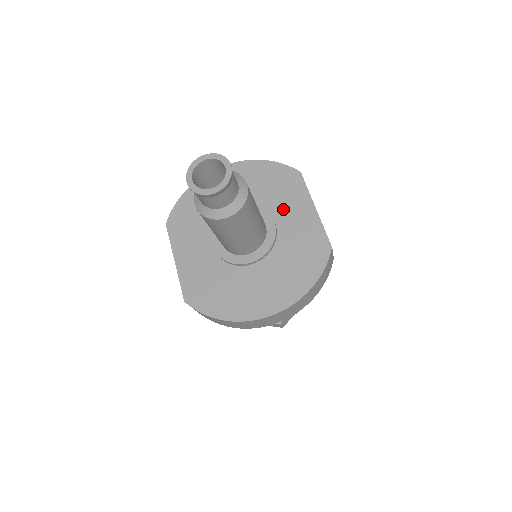
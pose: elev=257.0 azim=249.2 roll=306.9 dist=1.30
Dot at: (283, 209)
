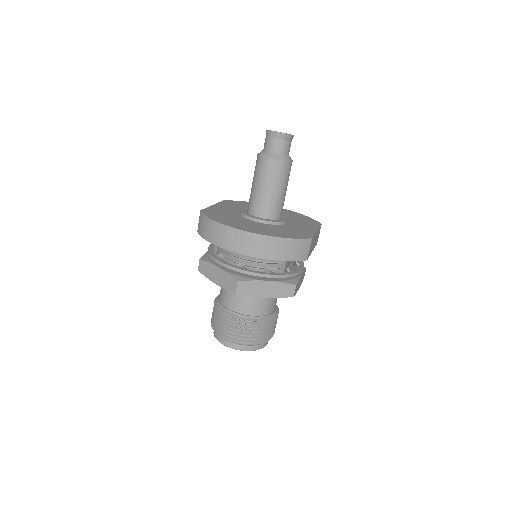
Dot at: (297, 223)
